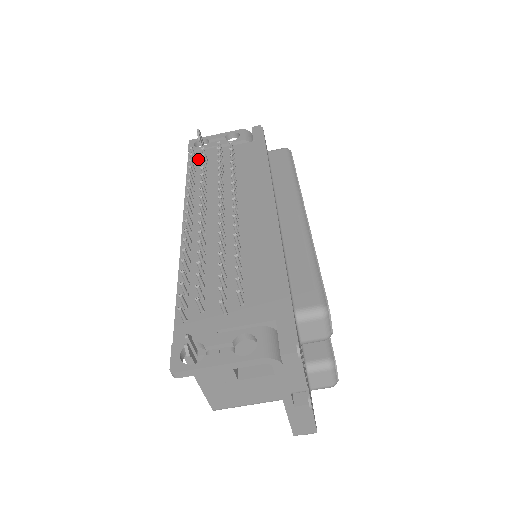
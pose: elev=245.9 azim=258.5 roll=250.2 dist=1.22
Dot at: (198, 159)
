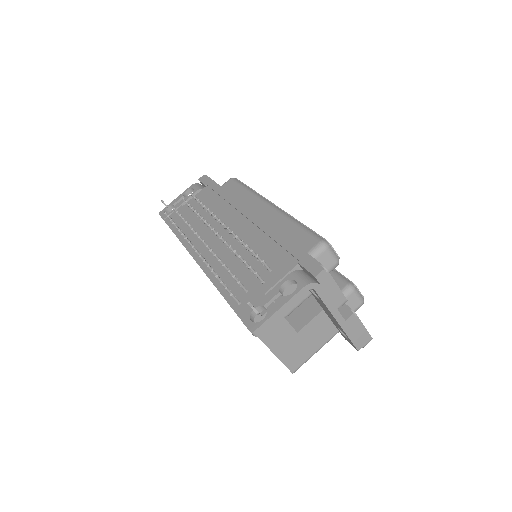
Dot at: (174, 219)
